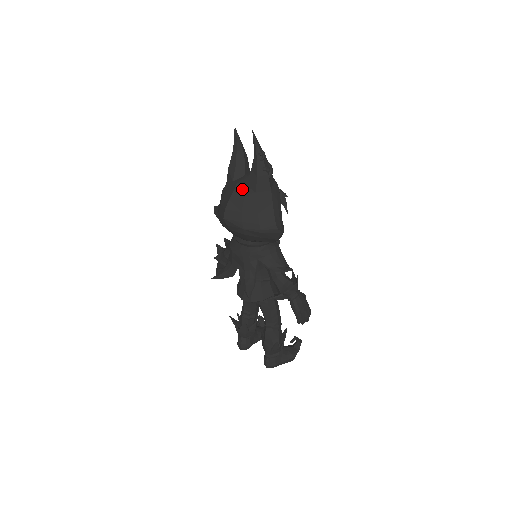
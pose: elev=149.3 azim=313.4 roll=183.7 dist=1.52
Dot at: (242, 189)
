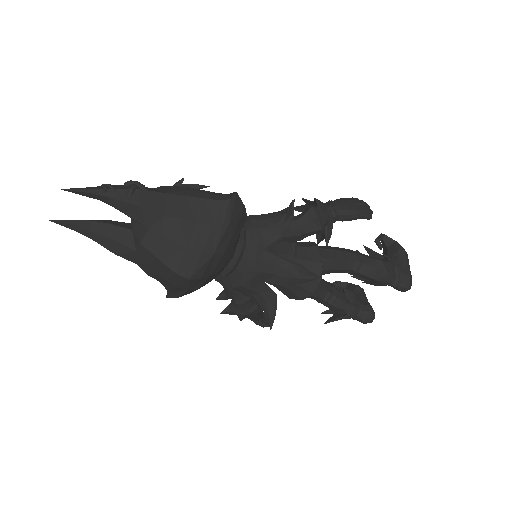
Dot at: (152, 237)
